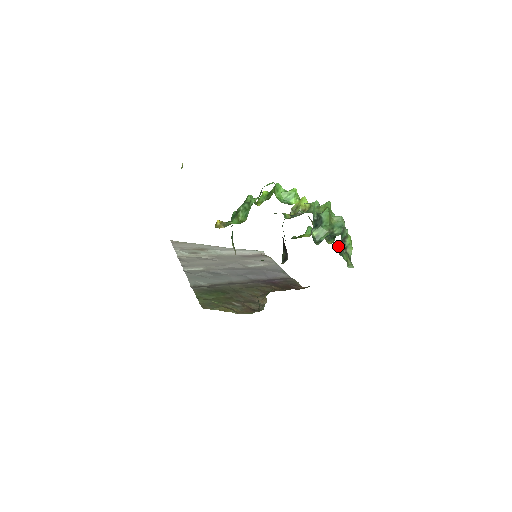
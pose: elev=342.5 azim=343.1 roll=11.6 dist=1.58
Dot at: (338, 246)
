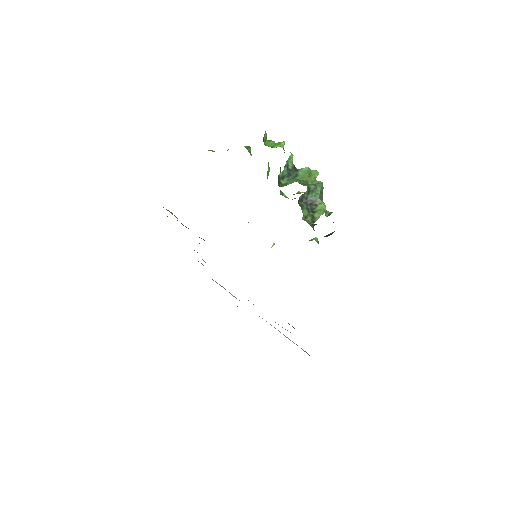
Dot at: (304, 202)
